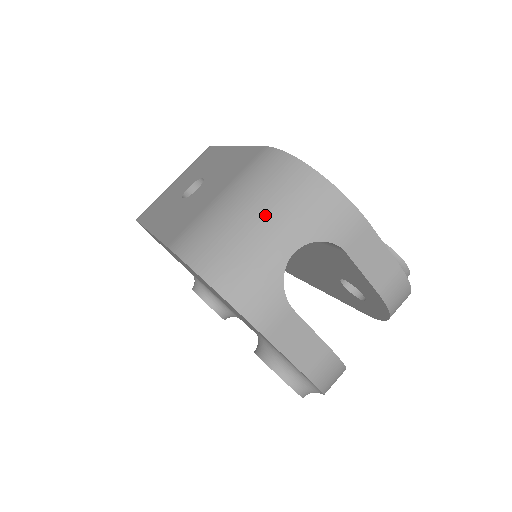
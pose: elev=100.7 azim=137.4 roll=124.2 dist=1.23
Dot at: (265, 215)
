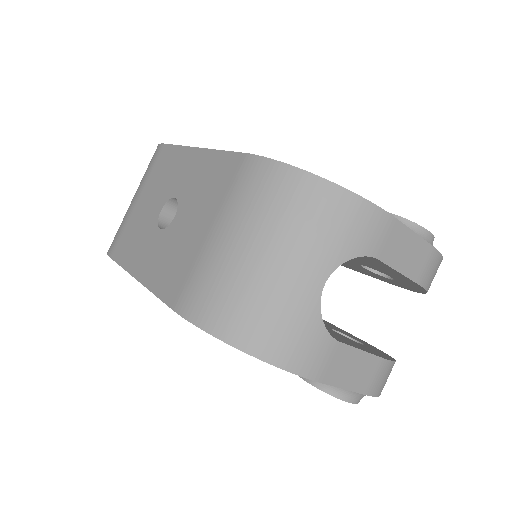
Dot at: (279, 250)
